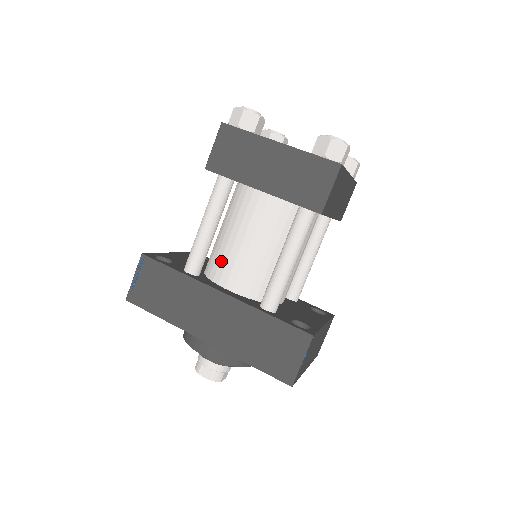
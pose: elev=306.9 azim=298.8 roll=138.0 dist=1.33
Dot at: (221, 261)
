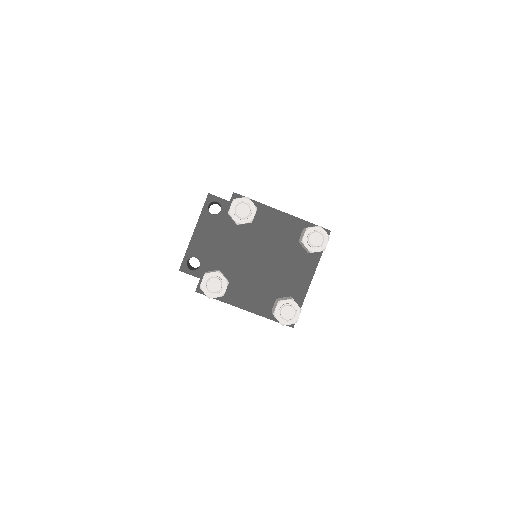
Dot at: occluded
